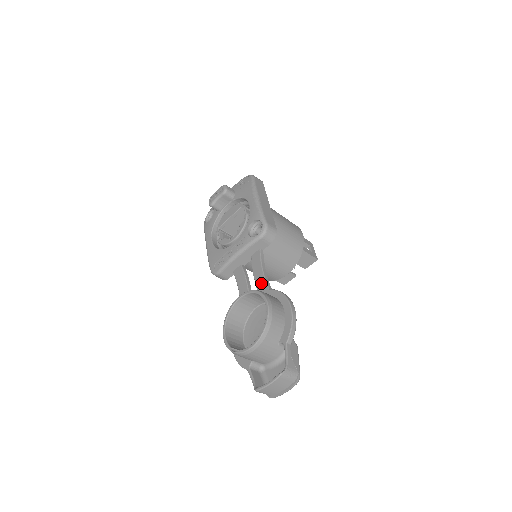
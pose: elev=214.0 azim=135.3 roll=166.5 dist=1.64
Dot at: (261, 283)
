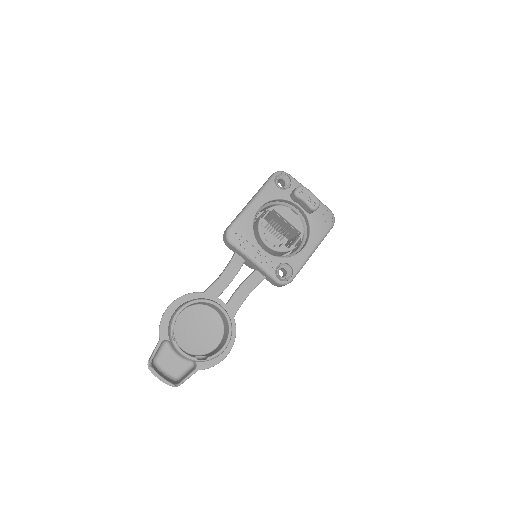
Dot at: (236, 303)
